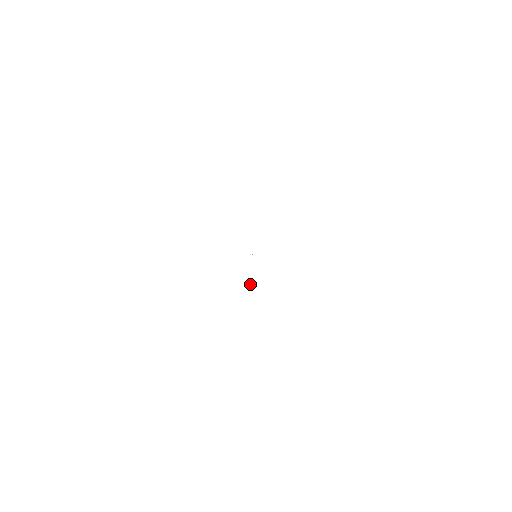
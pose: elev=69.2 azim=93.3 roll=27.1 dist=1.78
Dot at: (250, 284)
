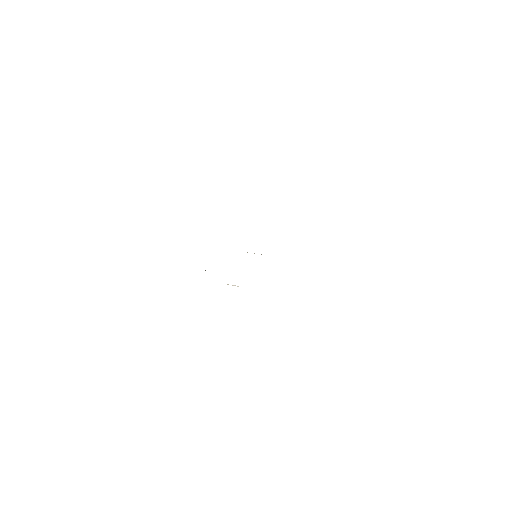
Dot at: occluded
